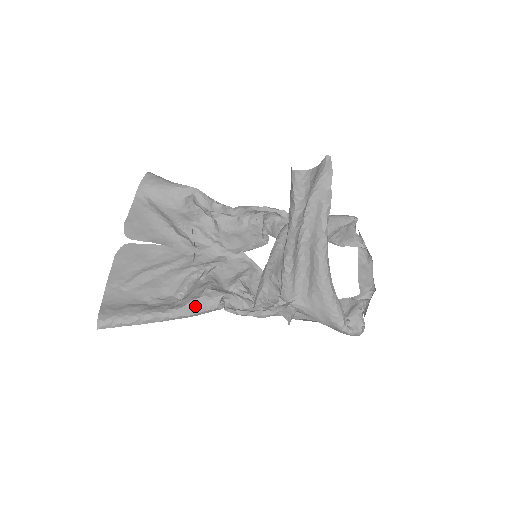
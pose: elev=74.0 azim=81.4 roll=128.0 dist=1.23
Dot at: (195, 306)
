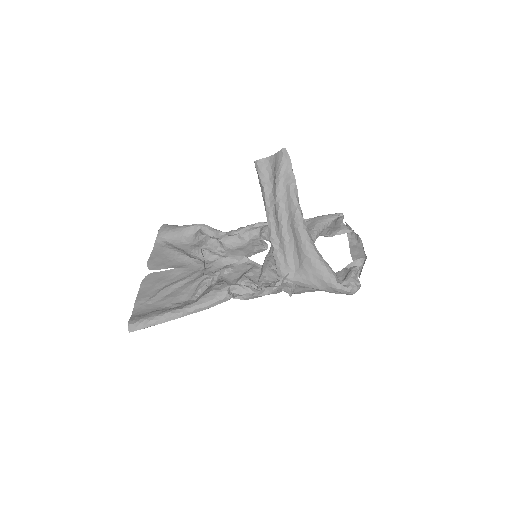
Dot at: (207, 299)
